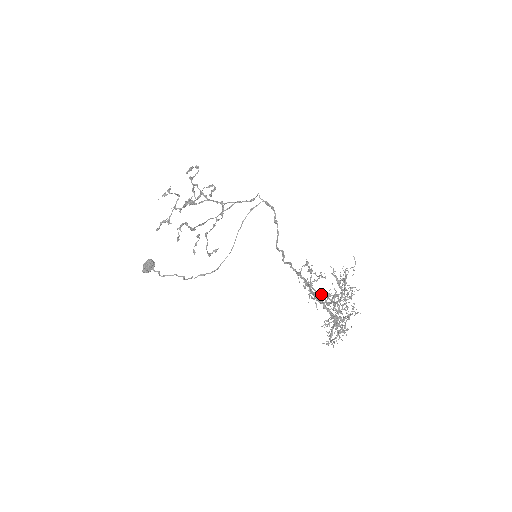
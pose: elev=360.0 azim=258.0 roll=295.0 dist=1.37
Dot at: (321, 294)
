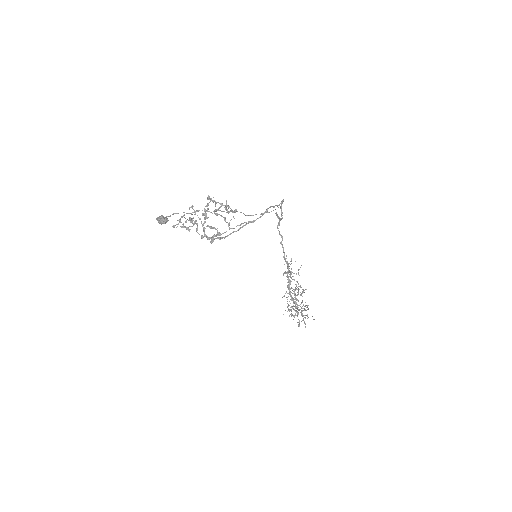
Dot at: (289, 315)
